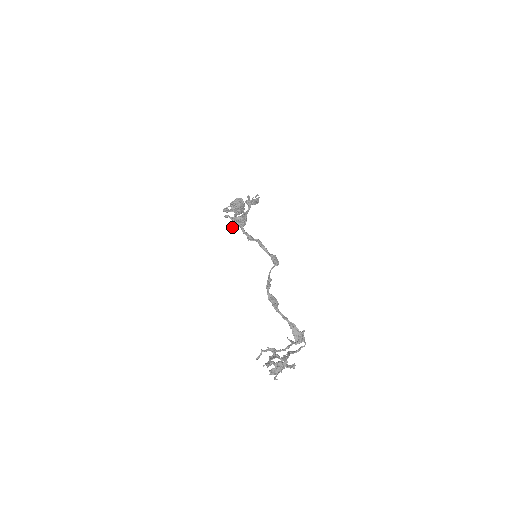
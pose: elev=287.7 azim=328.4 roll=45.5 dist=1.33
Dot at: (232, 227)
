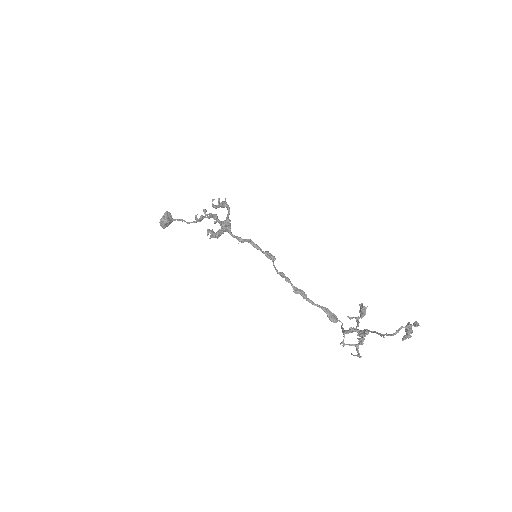
Dot at: (219, 233)
